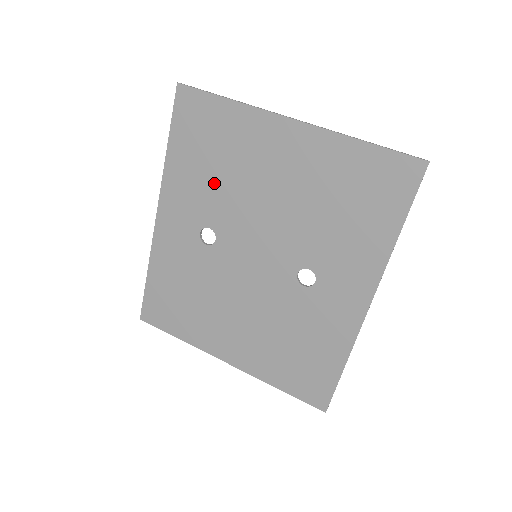
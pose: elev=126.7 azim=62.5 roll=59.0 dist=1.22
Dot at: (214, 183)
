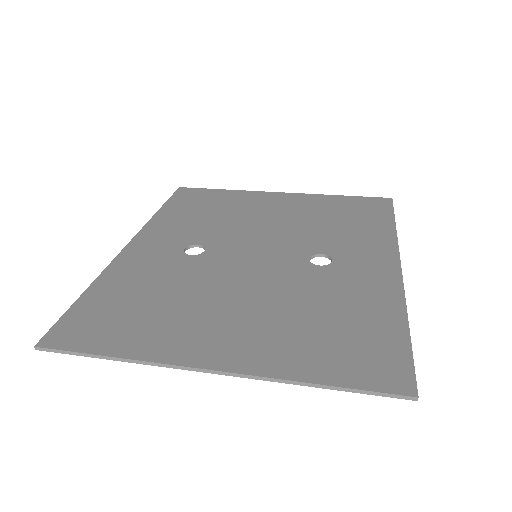
Dot at: (207, 221)
